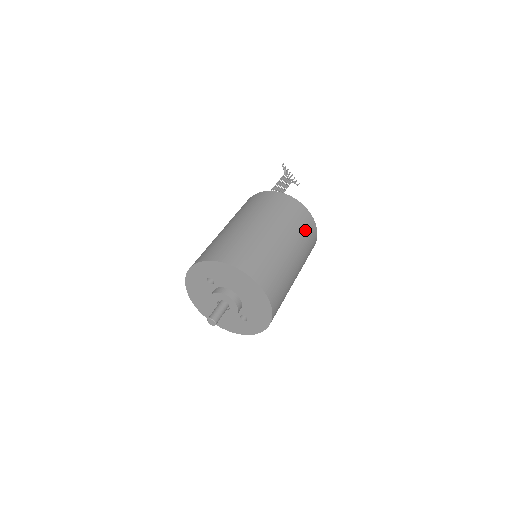
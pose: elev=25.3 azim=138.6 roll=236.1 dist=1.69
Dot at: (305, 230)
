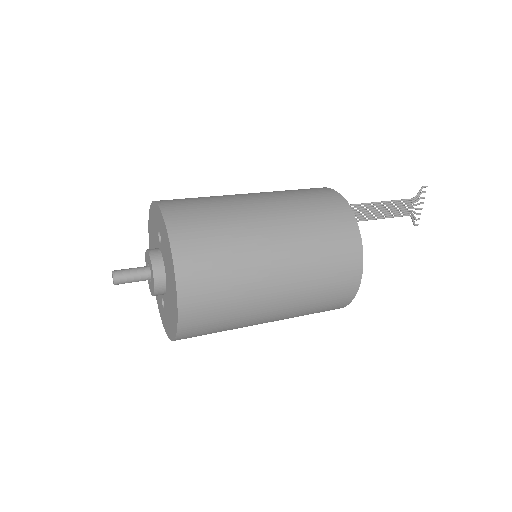
Dot at: (328, 292)
